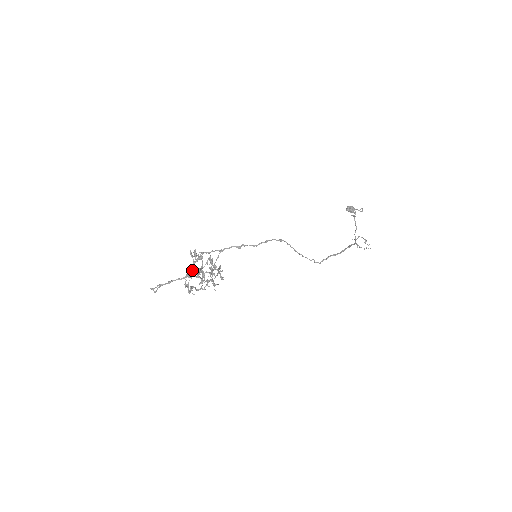
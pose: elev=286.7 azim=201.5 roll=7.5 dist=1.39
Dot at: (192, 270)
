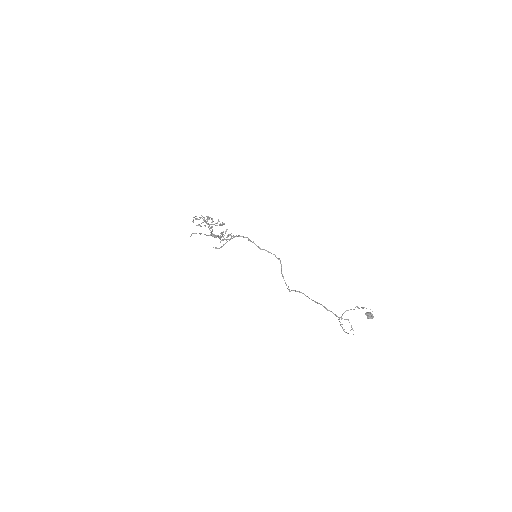
Dot at: (208, 217)
